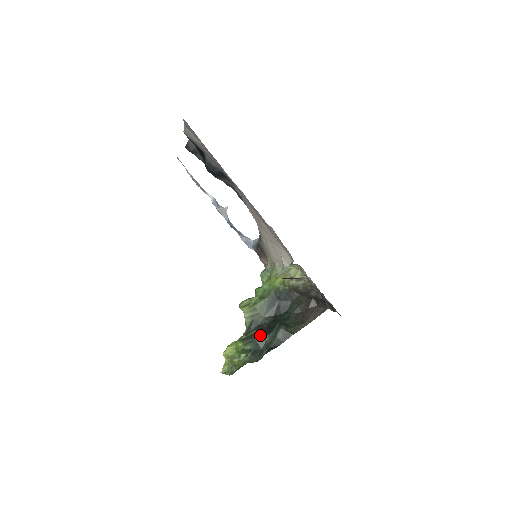
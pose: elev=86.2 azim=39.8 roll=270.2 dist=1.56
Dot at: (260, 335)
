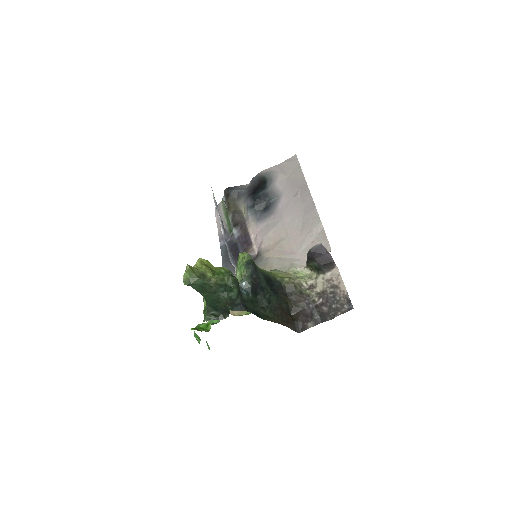
Dot at: (239, 287)
